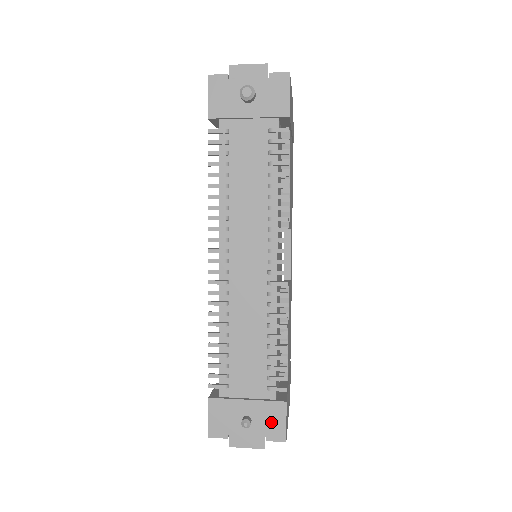
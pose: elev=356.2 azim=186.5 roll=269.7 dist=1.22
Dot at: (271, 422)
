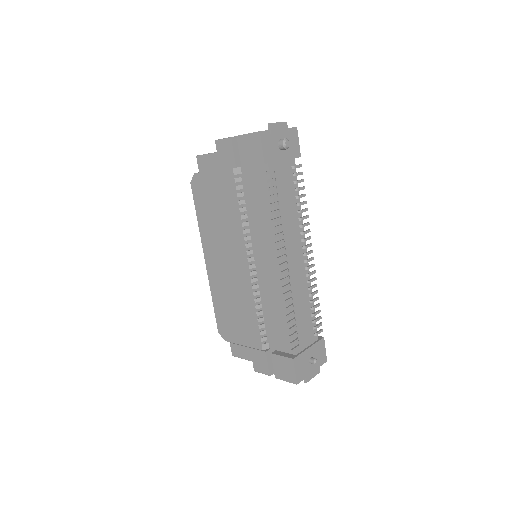
Dot at: (320, 354)
